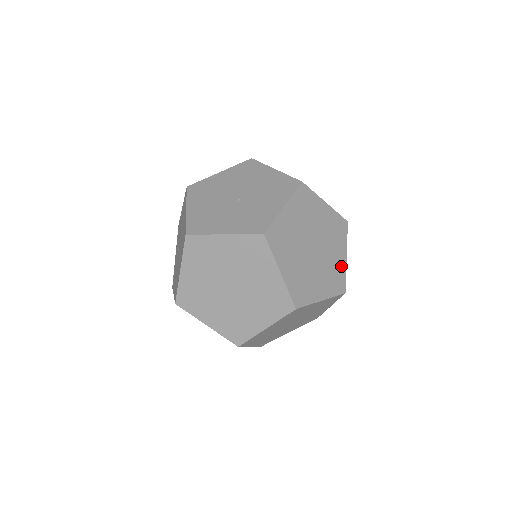
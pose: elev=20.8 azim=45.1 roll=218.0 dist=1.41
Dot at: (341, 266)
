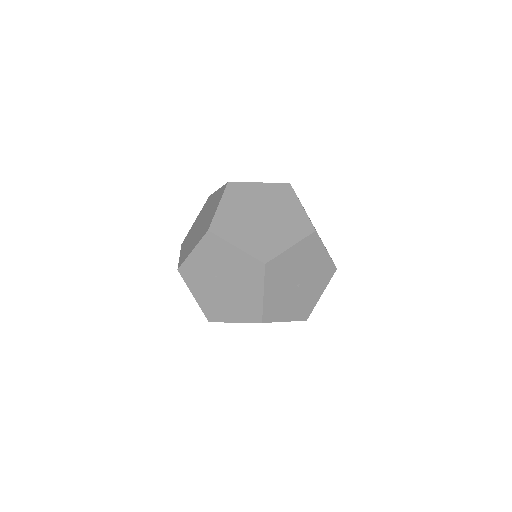
Dot at: occluded
